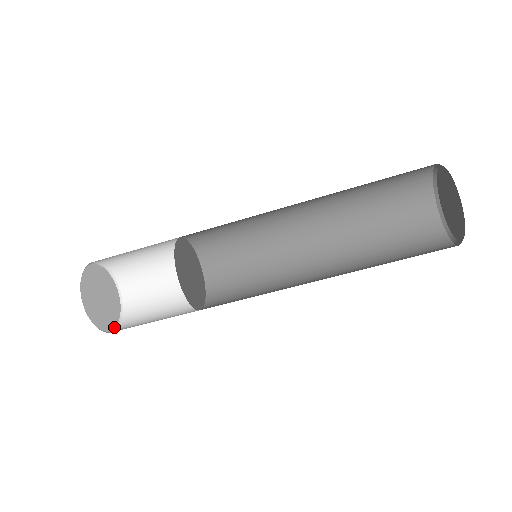
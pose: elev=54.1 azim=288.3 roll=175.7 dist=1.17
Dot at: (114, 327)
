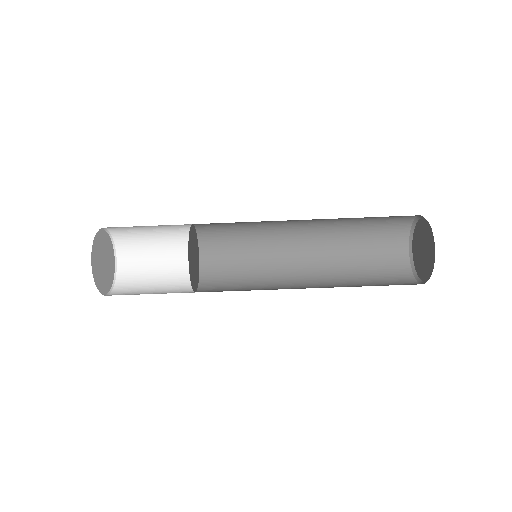
Dot at: (113, 279)
